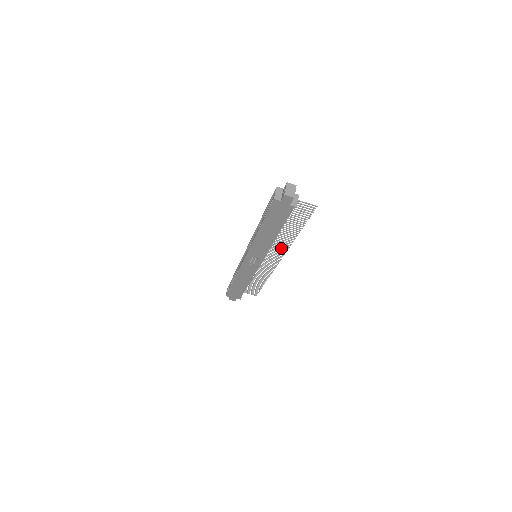
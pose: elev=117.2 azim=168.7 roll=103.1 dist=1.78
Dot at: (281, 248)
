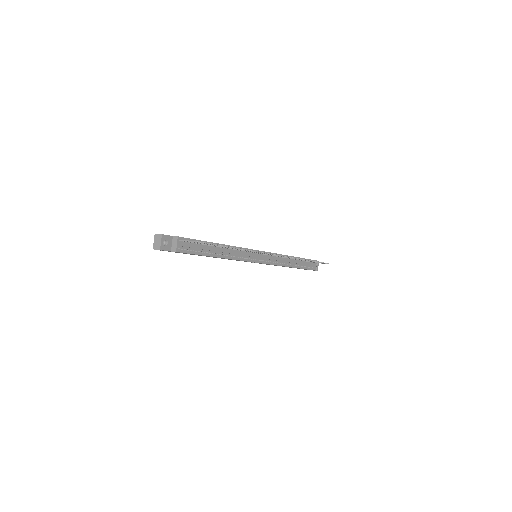
Dot at: (256, 252)
